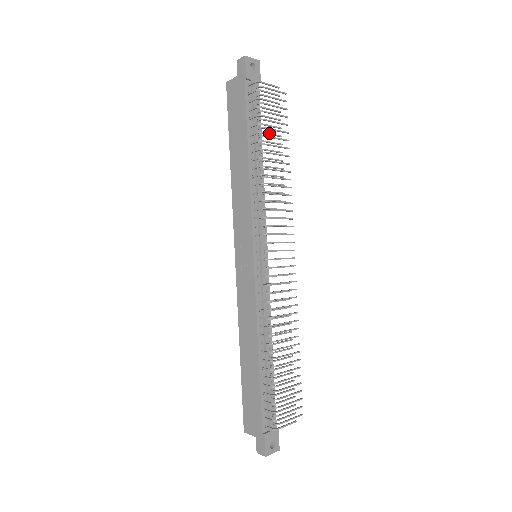
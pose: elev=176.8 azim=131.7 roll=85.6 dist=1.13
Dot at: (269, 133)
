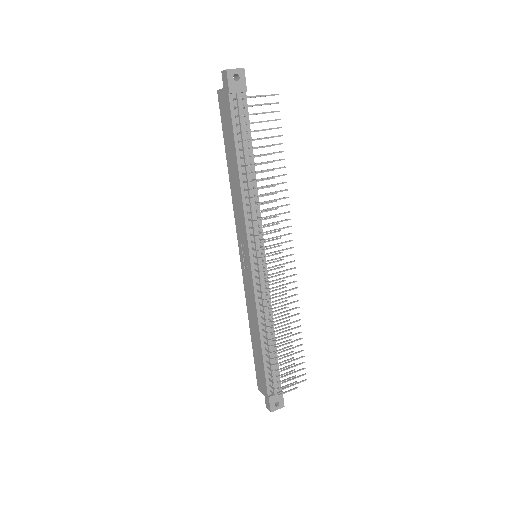
Dot at: (256, 147)
